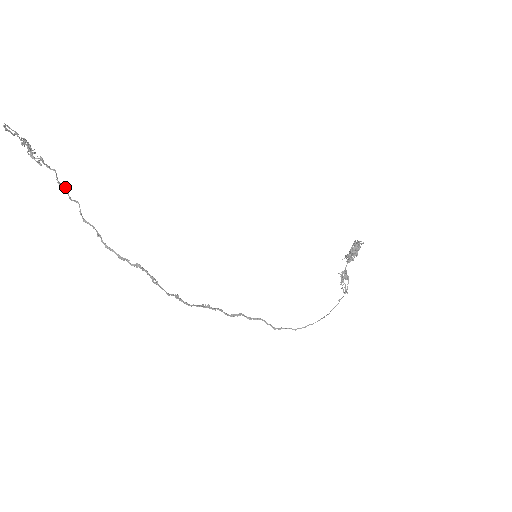
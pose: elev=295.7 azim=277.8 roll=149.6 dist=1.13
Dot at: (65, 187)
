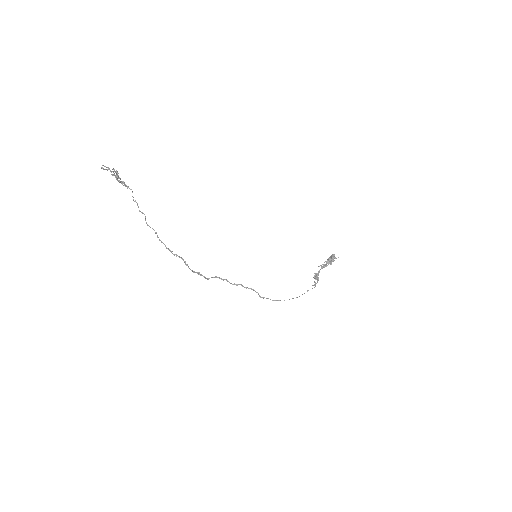
Dot at: (137, 203)
